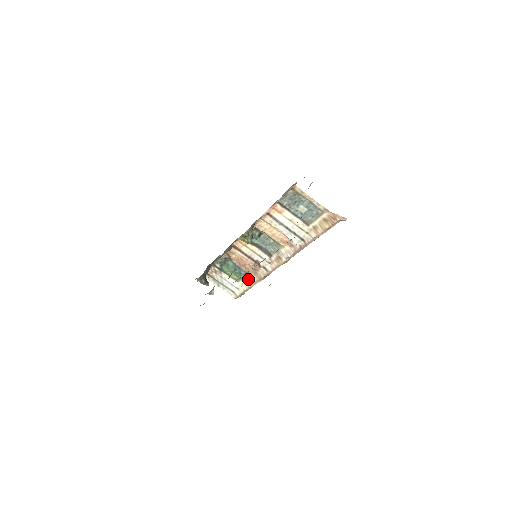
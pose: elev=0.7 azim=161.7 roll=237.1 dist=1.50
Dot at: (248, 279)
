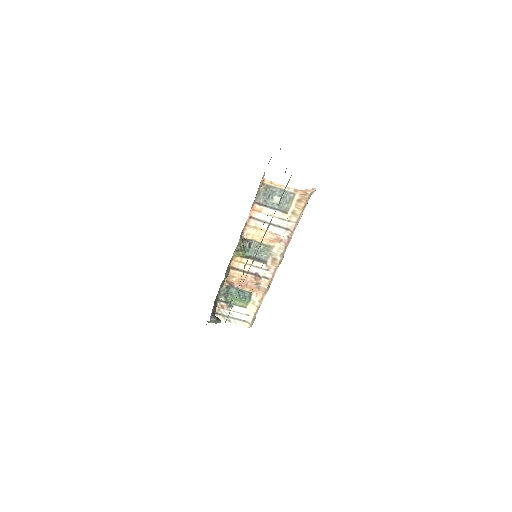
Dot at: (254, 299)
